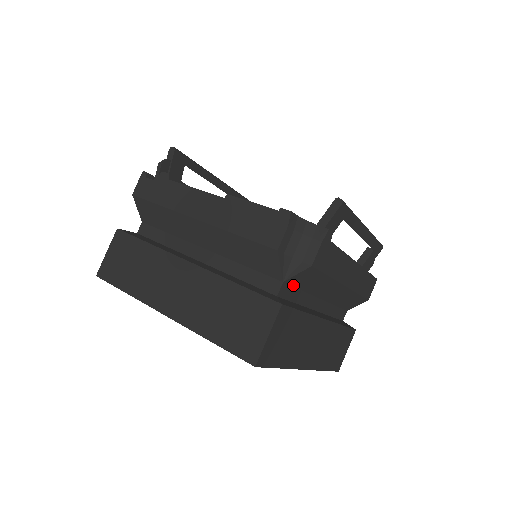
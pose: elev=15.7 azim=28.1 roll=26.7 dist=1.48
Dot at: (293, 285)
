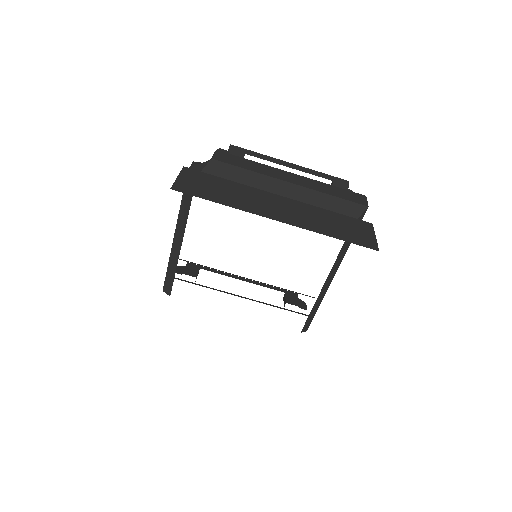
Dot at: occluded
